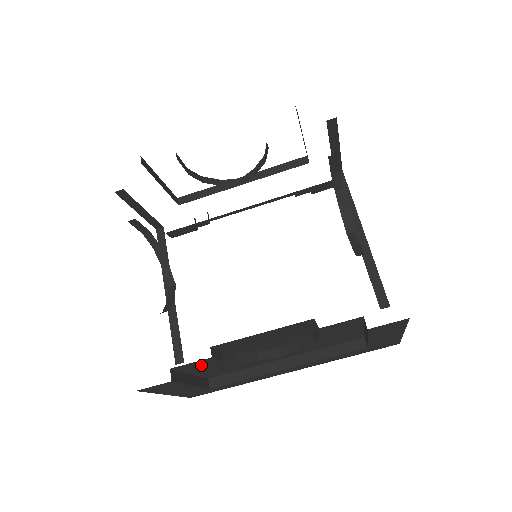
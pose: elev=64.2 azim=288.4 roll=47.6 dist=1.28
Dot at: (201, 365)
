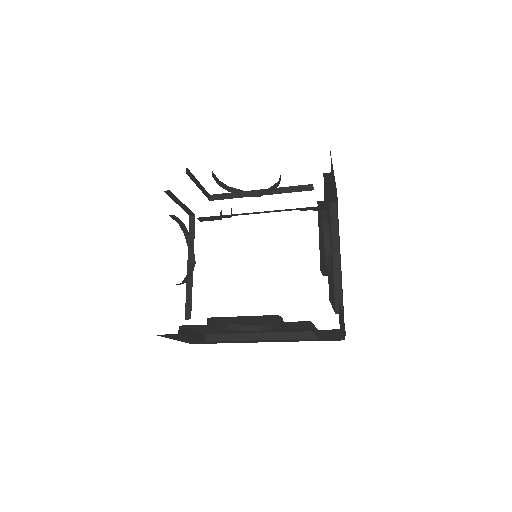
Dot at: (200, 327)
